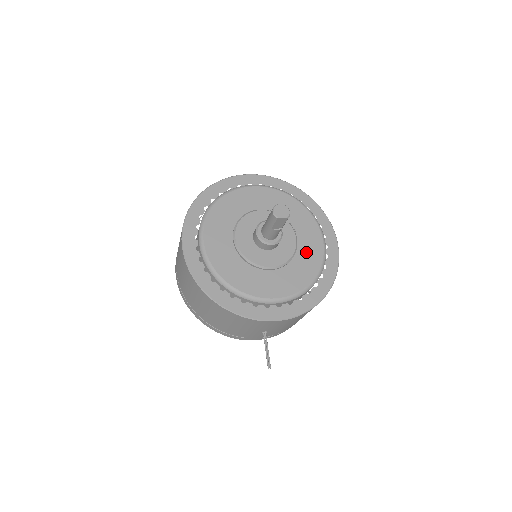
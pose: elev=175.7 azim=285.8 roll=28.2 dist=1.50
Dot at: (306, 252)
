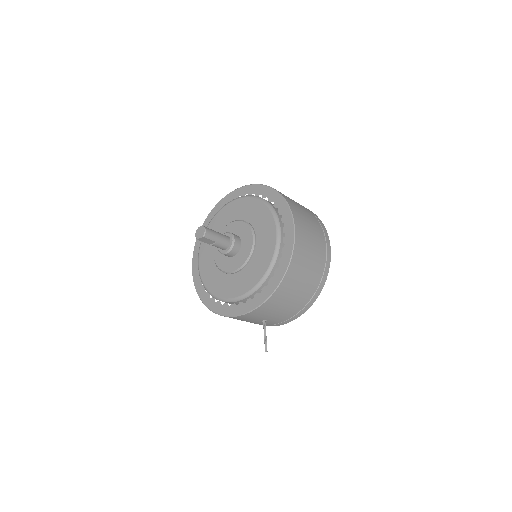
Dot at: (262, 248)
